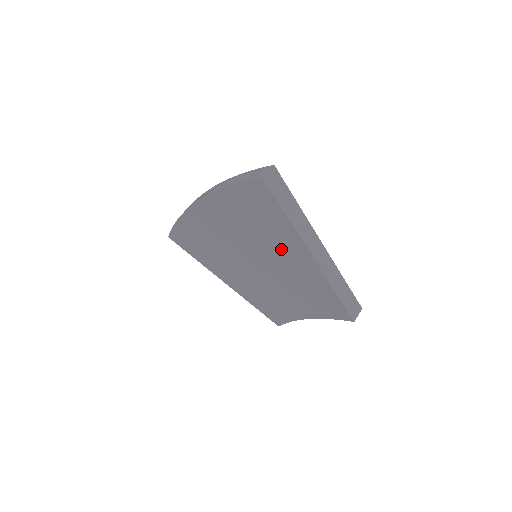
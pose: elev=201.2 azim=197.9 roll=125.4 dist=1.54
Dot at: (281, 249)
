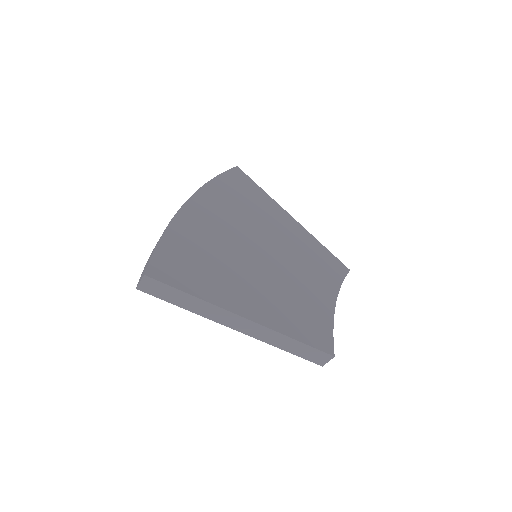
Dot at: occluded
